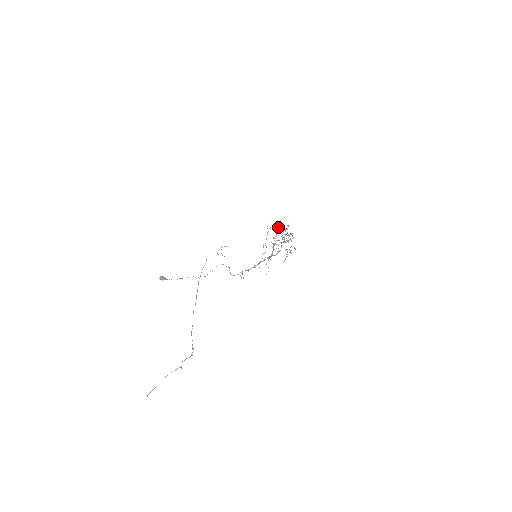
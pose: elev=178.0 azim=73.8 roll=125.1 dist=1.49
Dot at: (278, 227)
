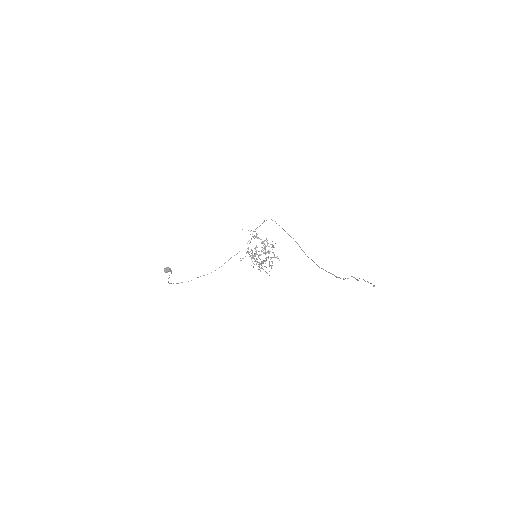
Dot at: (258, 237)
